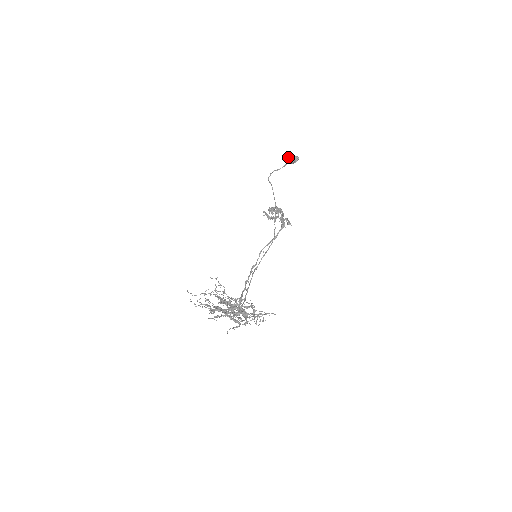
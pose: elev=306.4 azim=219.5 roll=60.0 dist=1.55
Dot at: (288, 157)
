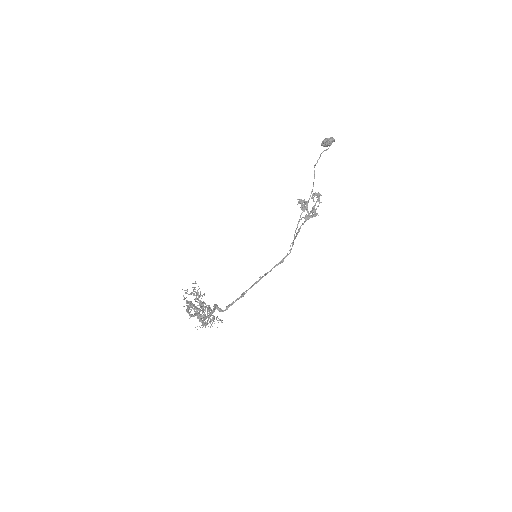
Dot at: occluded
